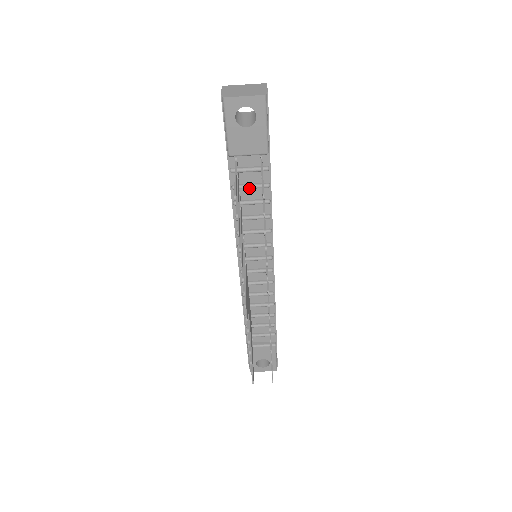
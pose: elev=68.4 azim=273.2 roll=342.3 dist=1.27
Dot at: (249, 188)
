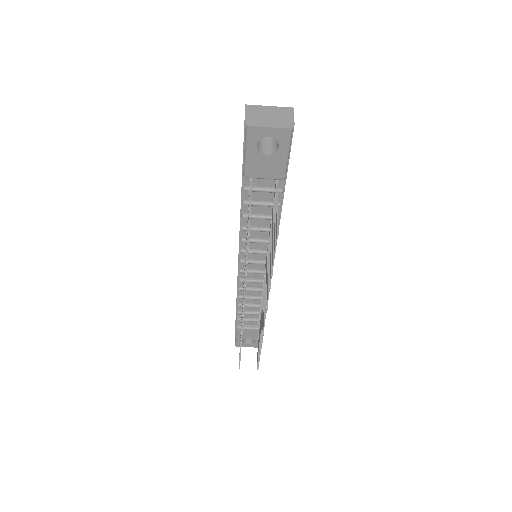
Dot at: (260, 205)
